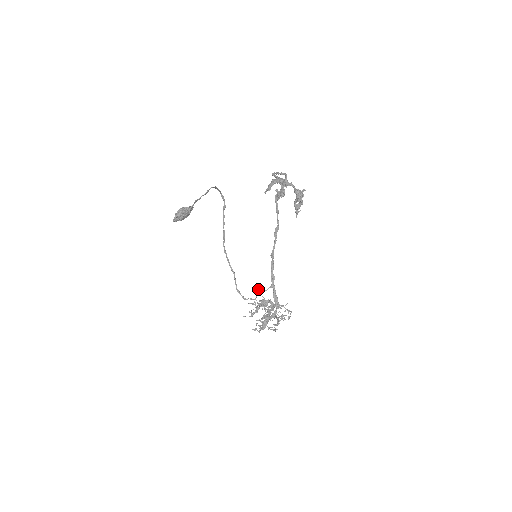
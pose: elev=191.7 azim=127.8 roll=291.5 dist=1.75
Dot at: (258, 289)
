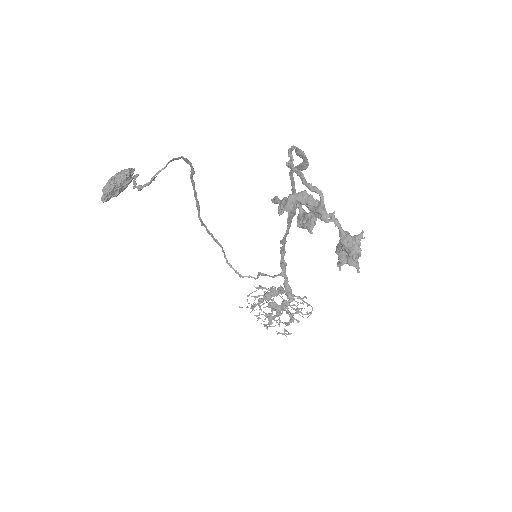
Dot at: (260, 272)
